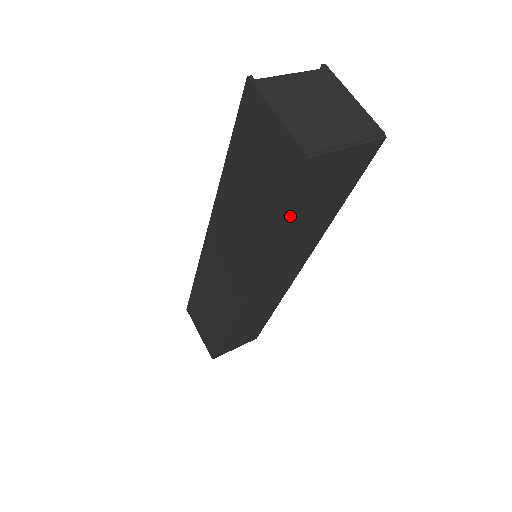
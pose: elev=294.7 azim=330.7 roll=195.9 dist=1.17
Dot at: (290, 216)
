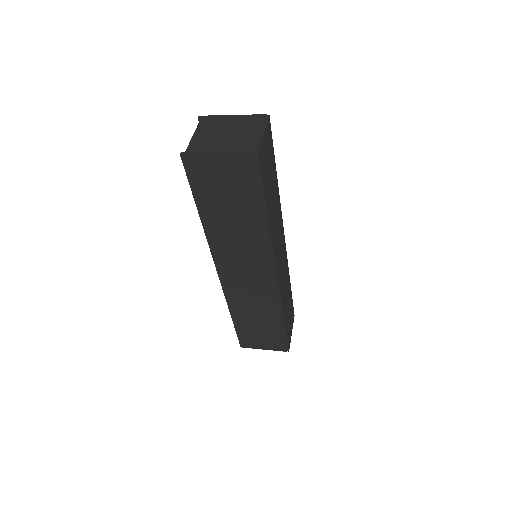
Dot at: (267, 199)
